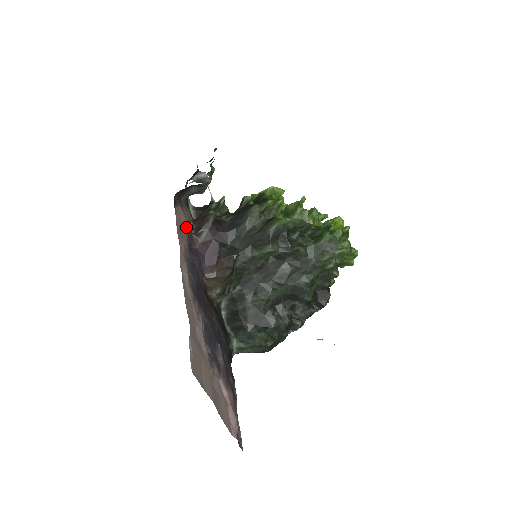
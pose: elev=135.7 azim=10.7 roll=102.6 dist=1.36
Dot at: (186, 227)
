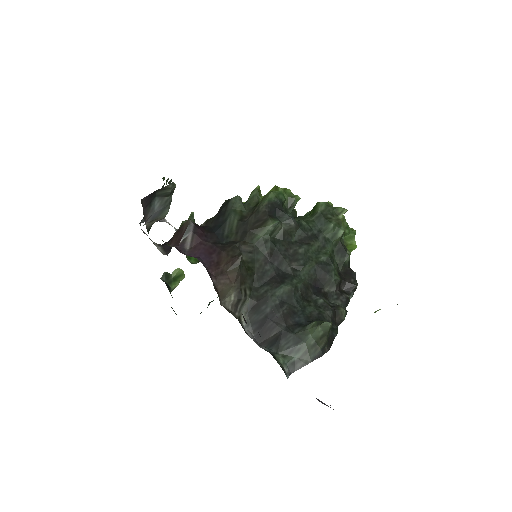
Dot at: occluded
